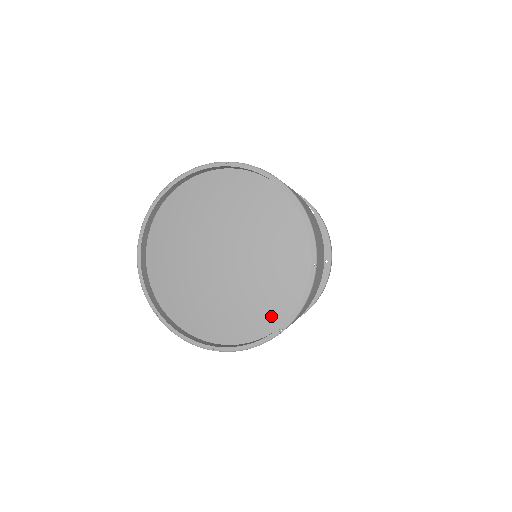
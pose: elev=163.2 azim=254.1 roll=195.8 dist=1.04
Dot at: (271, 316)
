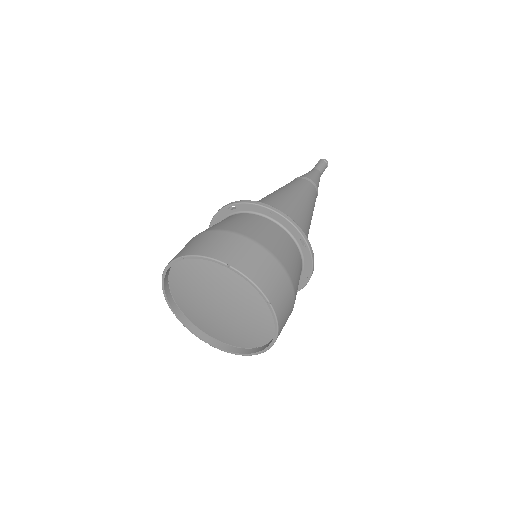
Dot at: (245, 342)
